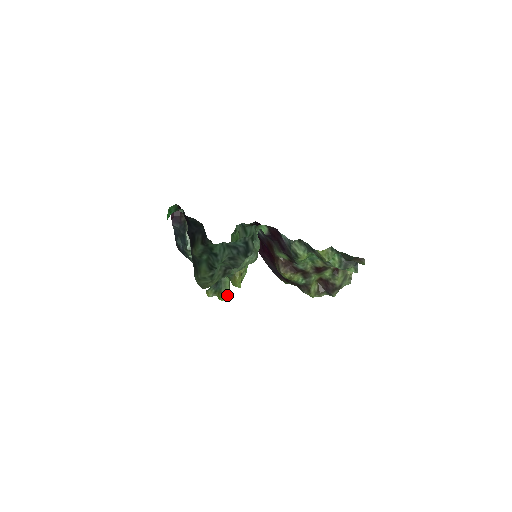
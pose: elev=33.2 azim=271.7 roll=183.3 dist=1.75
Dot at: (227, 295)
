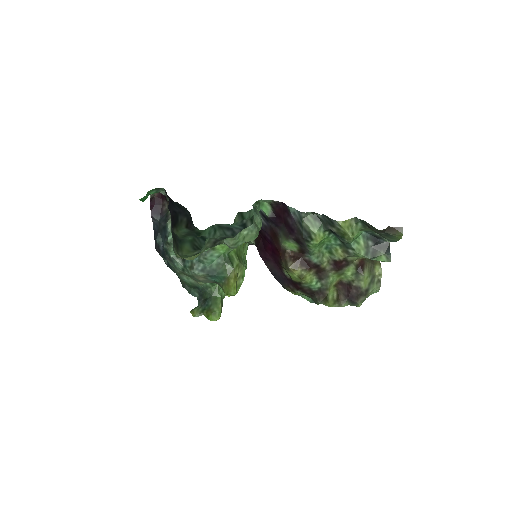
Dot at: (218, 313)
